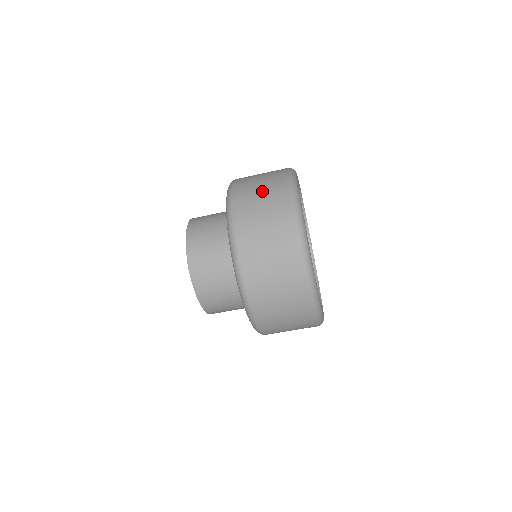
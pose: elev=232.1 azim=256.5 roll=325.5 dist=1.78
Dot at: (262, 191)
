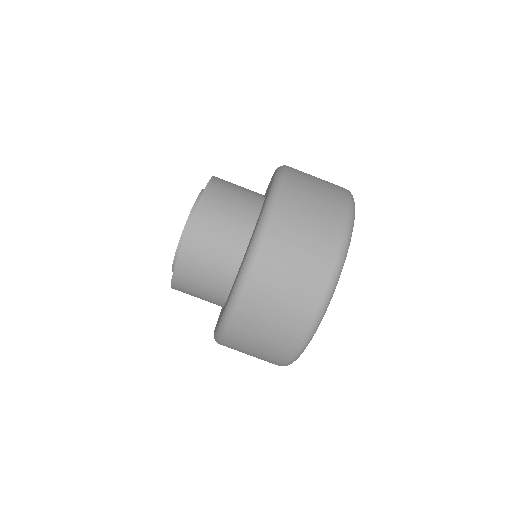
Dot at: occluded
